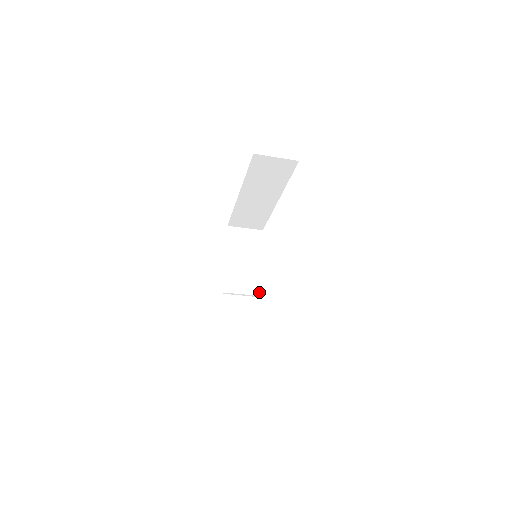
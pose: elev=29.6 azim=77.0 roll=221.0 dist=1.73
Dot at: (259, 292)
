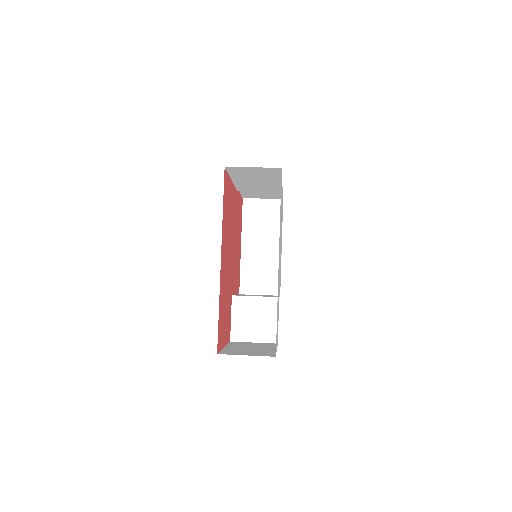
Dot at: (279, 191)
